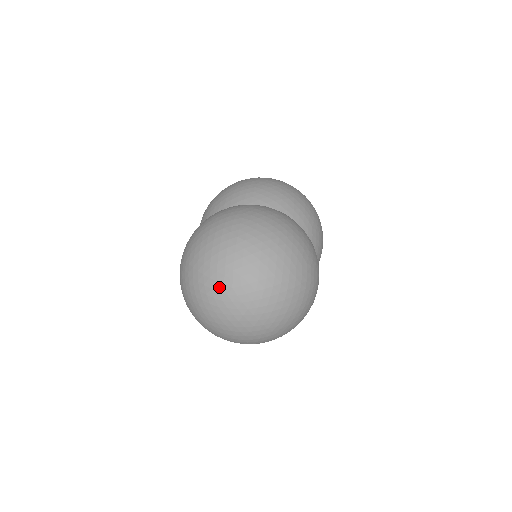
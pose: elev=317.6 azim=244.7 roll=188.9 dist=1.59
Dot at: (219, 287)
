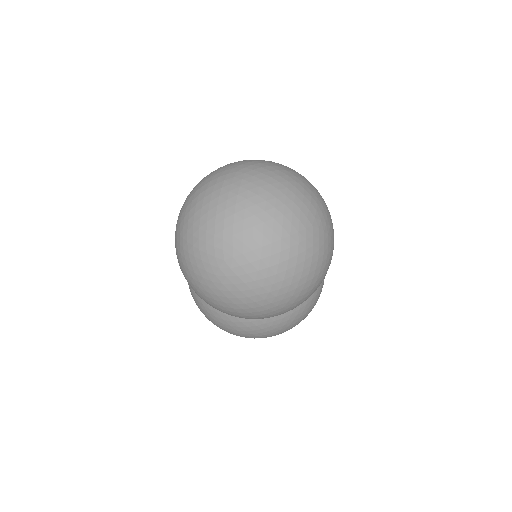
Dot at: (223, 178)
